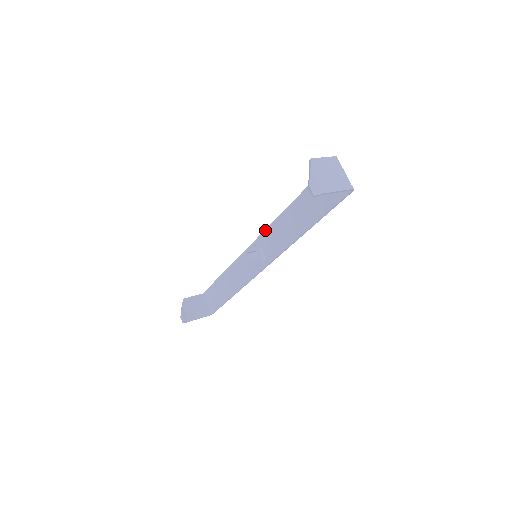
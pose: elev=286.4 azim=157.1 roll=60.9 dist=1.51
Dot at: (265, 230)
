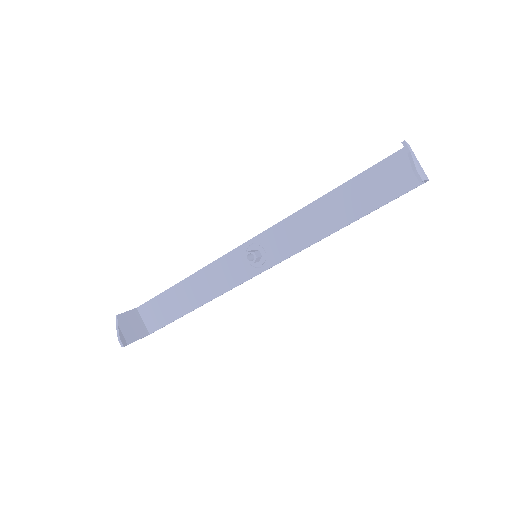
Dot at: (275, 225)
